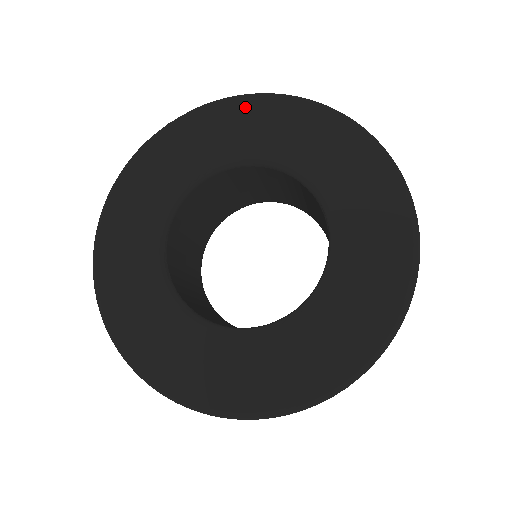
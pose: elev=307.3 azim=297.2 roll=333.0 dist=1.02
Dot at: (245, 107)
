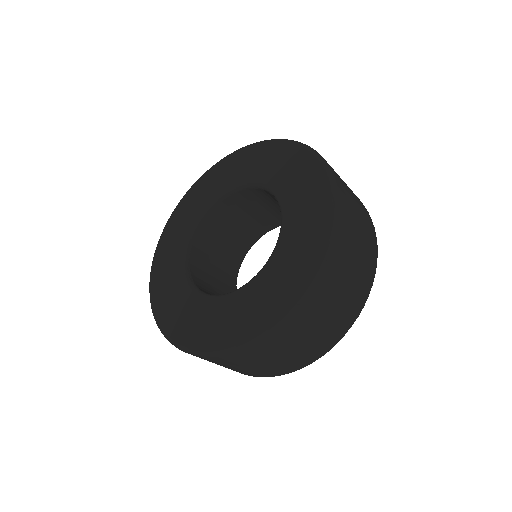
Dot at: (221, 166)
